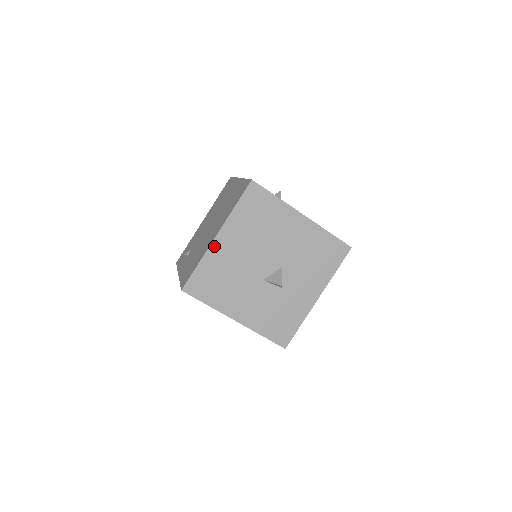
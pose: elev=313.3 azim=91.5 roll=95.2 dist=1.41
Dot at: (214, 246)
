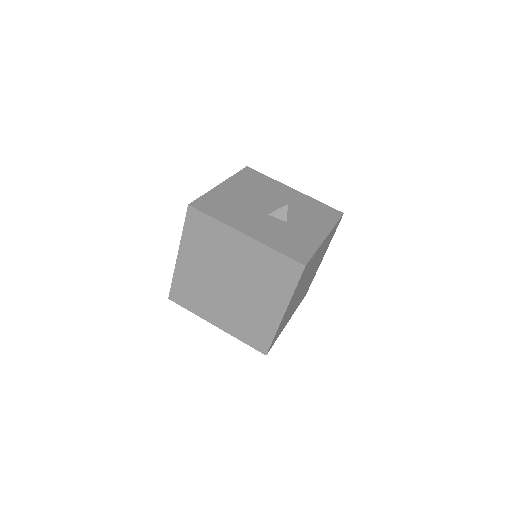
Dot at: (219, 188)
